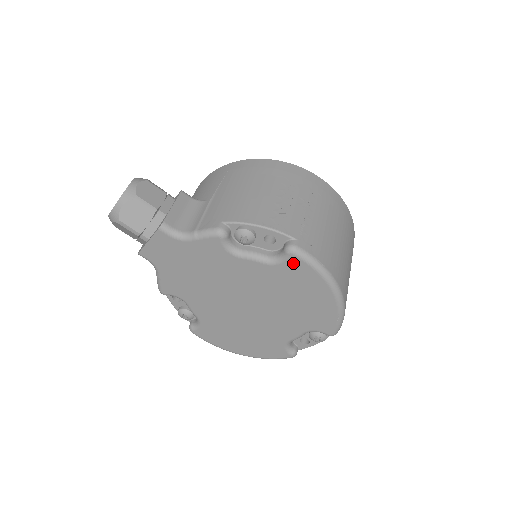
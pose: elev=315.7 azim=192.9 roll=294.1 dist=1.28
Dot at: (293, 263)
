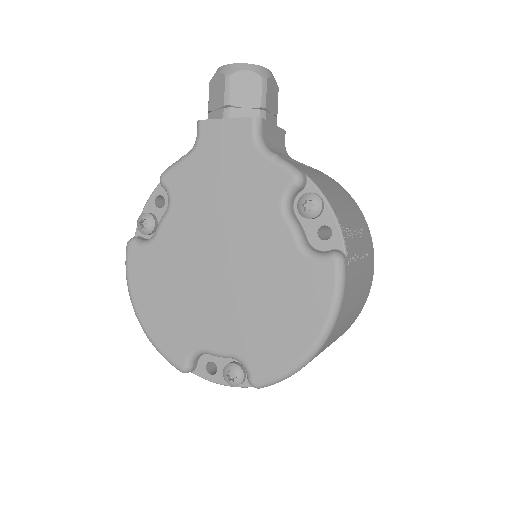
Dot at: (323, 271)
